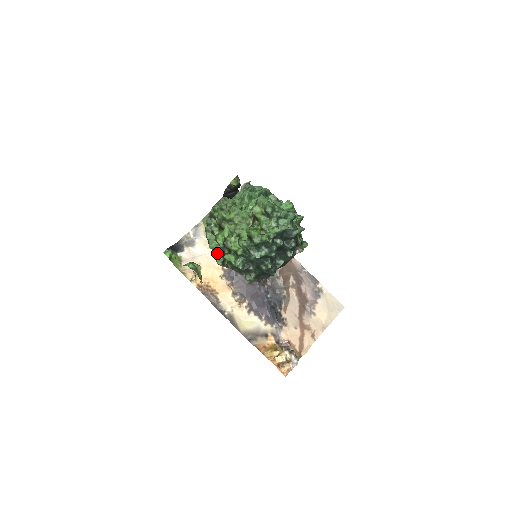
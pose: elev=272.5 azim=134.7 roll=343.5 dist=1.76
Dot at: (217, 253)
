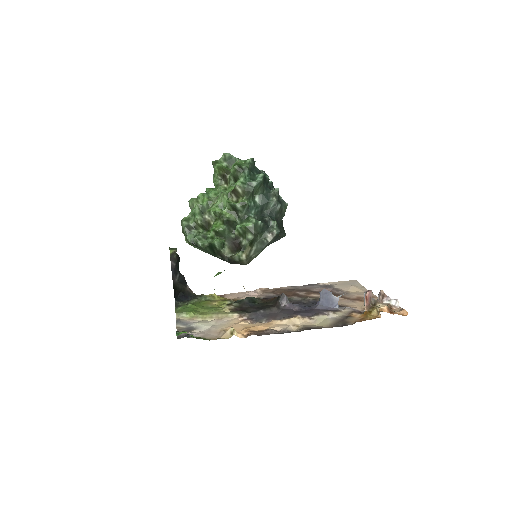
Dot at: (227, 260)
